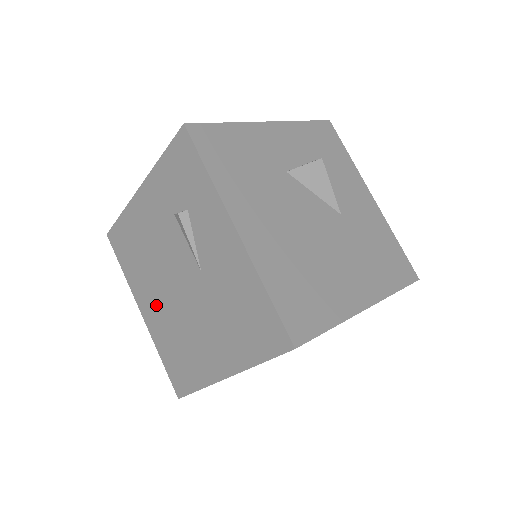
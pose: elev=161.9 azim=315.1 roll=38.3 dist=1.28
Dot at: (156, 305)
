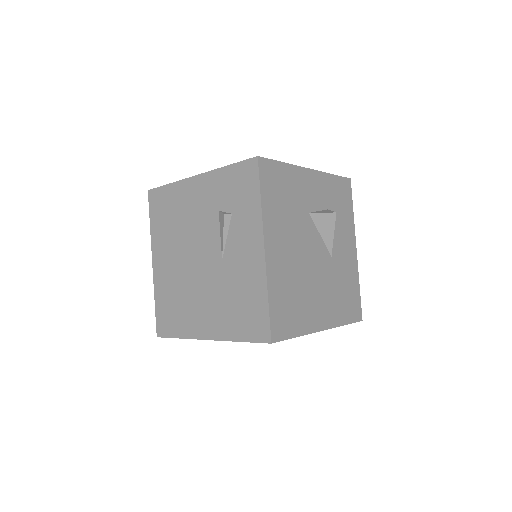
Dot at: (170, 264)
